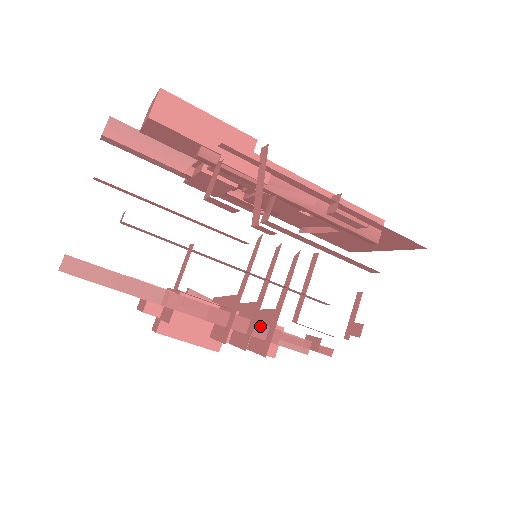
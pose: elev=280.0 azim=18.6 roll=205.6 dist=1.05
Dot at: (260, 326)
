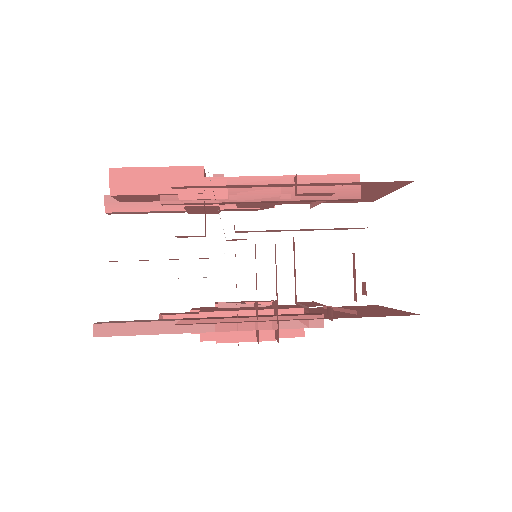
Dot at: (268, 319)
